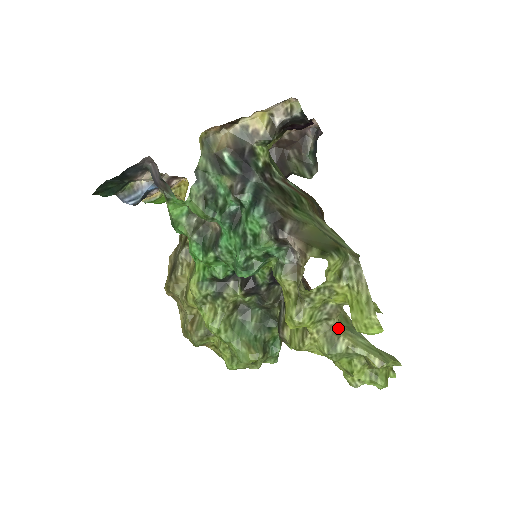
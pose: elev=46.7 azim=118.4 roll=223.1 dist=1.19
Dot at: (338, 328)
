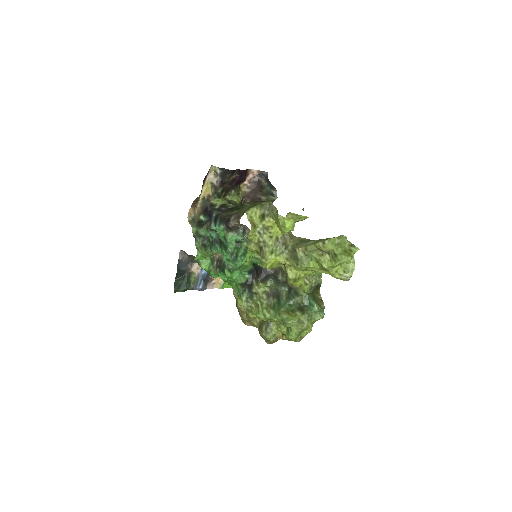
Dot at: (294, 247)
